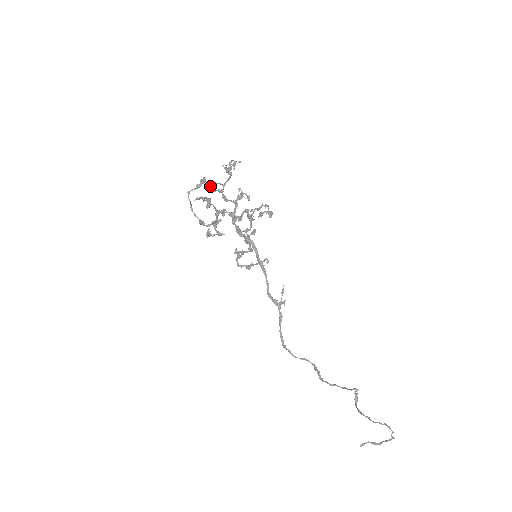
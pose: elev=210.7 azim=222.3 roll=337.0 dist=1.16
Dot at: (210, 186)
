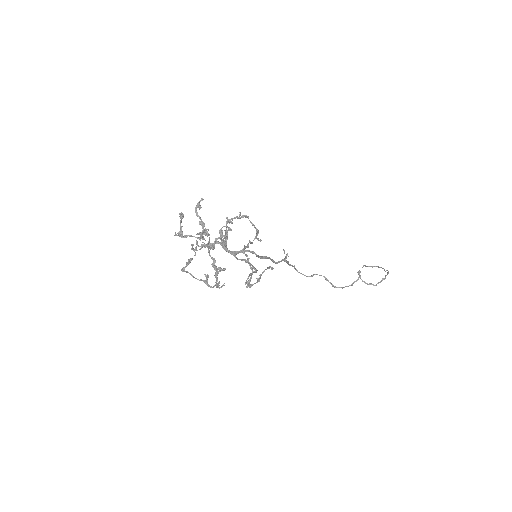
Dot at: occluded
